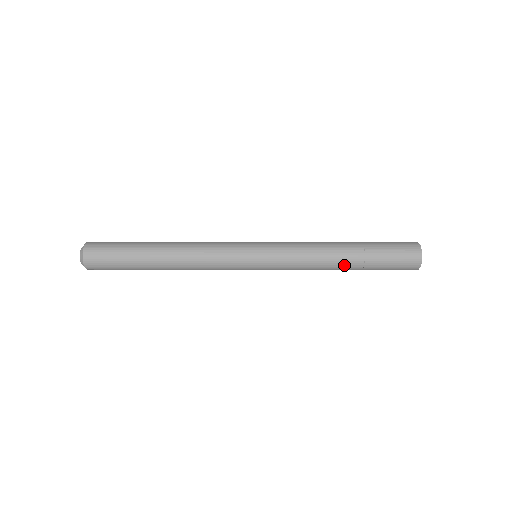
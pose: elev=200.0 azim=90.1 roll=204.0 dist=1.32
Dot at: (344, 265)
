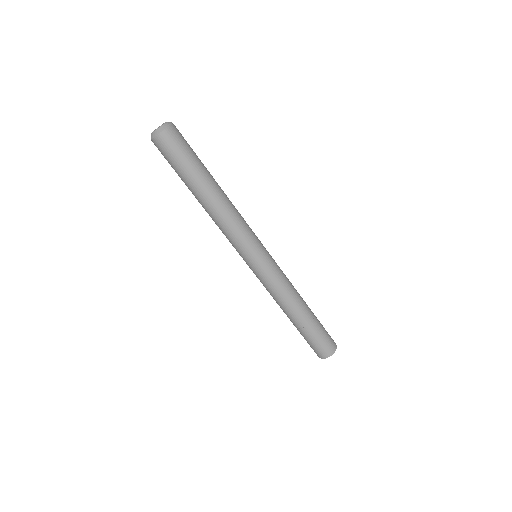
Dot at: (300, 313)
